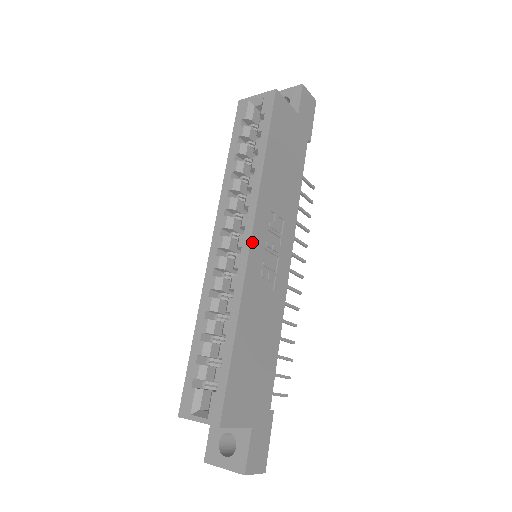
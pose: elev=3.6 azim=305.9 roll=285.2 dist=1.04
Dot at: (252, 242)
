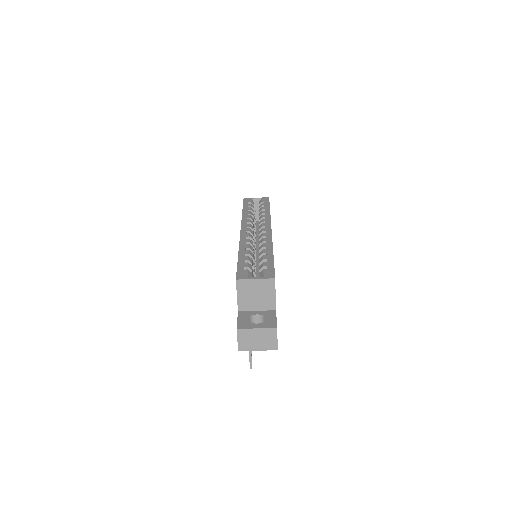
Dot at: occluded
